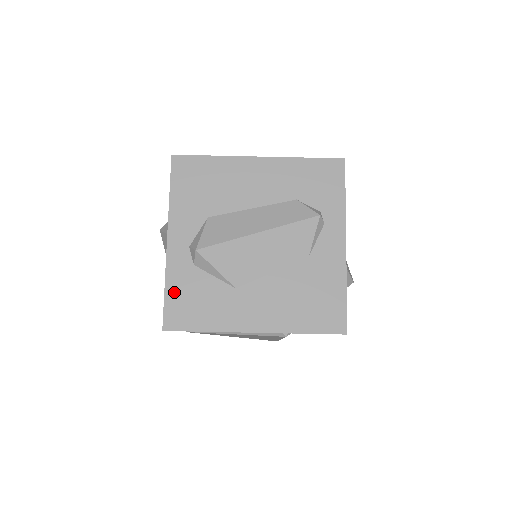
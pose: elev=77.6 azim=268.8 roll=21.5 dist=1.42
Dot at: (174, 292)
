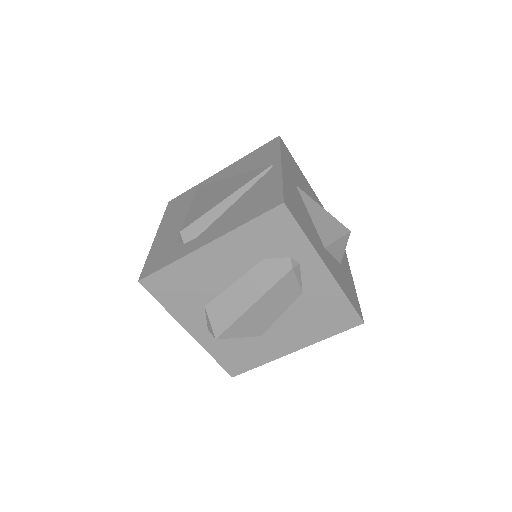
Dot at: (221, 357)
